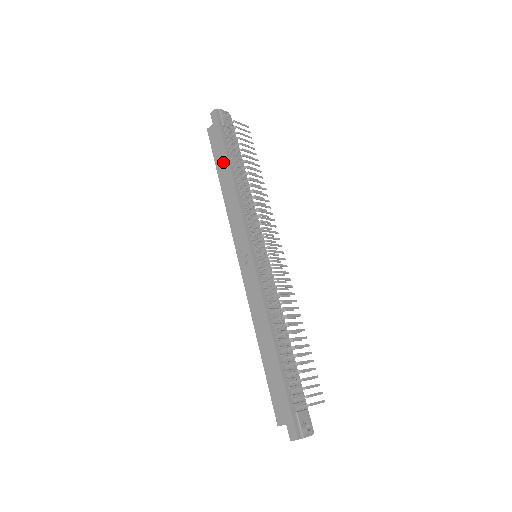
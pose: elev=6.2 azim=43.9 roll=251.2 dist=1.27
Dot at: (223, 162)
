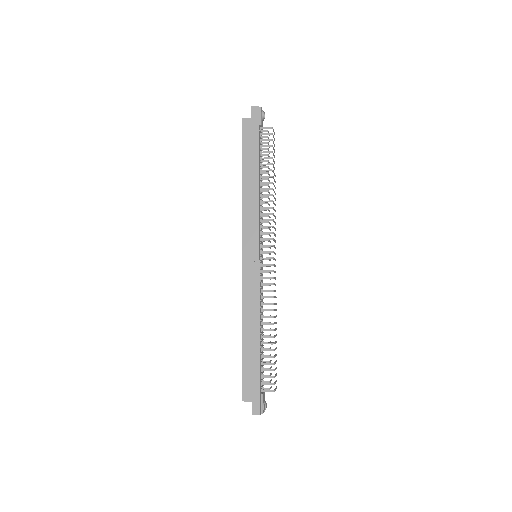
Dot at: (253, 160)
